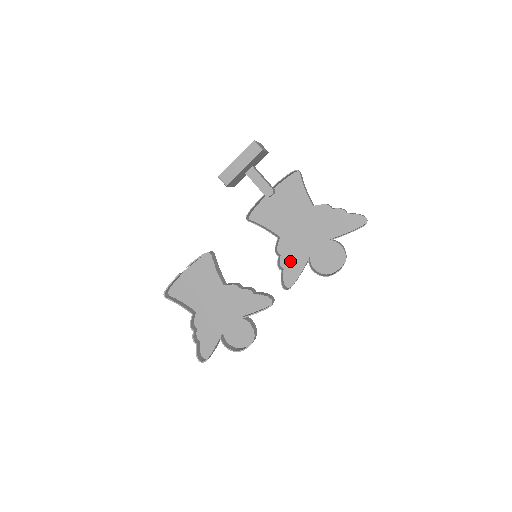
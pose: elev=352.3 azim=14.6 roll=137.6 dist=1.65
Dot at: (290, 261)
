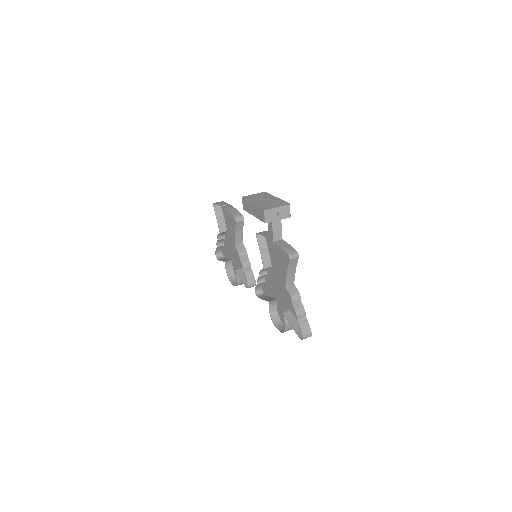
Dot at: (270, 284)
